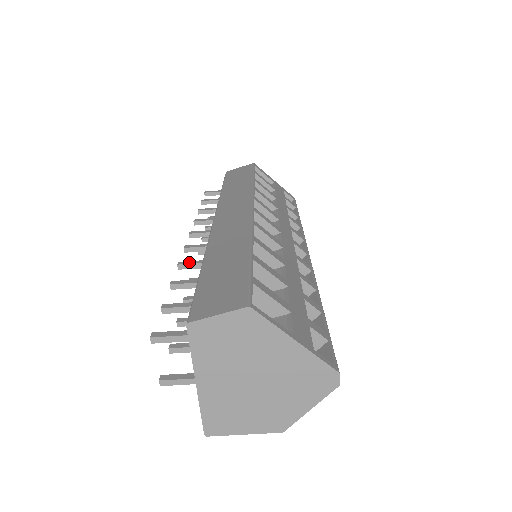
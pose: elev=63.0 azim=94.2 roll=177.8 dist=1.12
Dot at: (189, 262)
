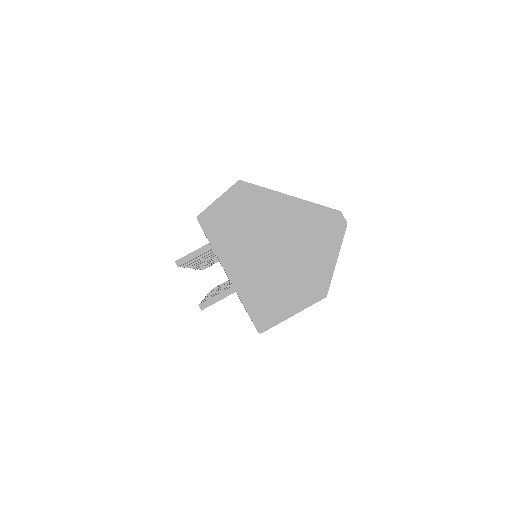
Dot at: occluded
